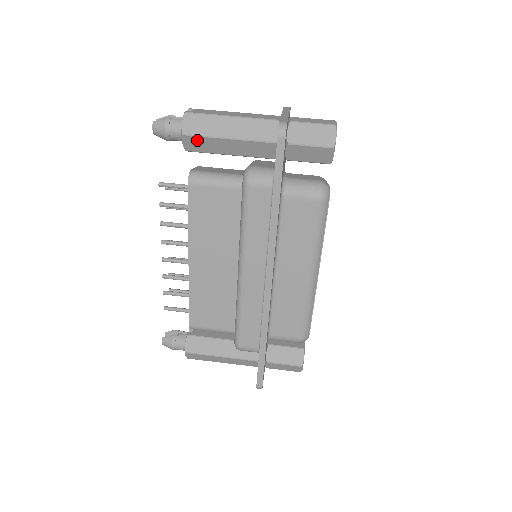
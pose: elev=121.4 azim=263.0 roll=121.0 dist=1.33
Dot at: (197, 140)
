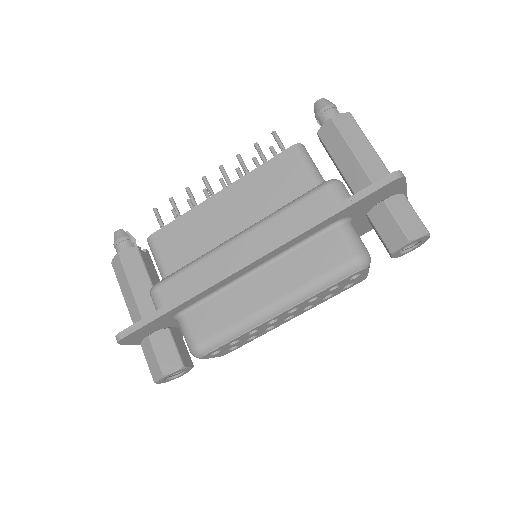
Dot at: (334, 132)
